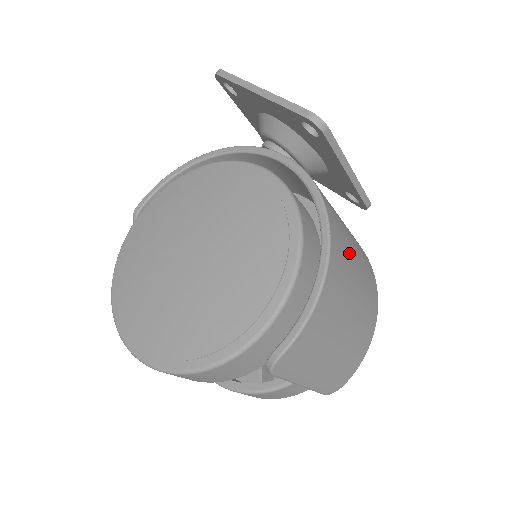
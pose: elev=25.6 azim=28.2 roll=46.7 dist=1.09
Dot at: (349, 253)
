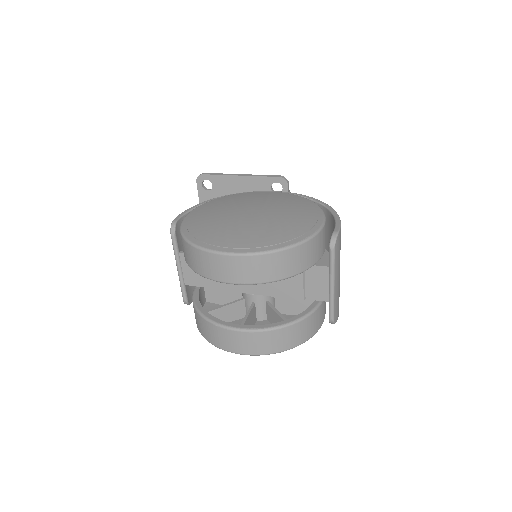
Dot at: occluded
